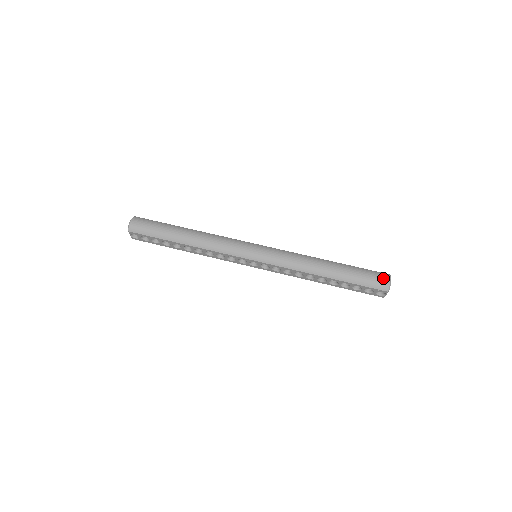
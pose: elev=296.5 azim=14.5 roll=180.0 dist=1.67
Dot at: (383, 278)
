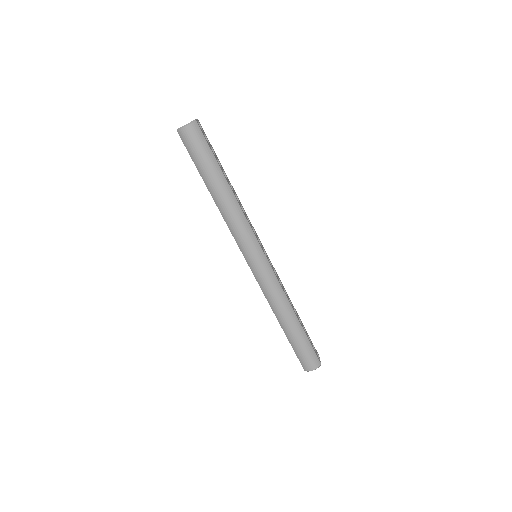
Dot at: (312, 364)
